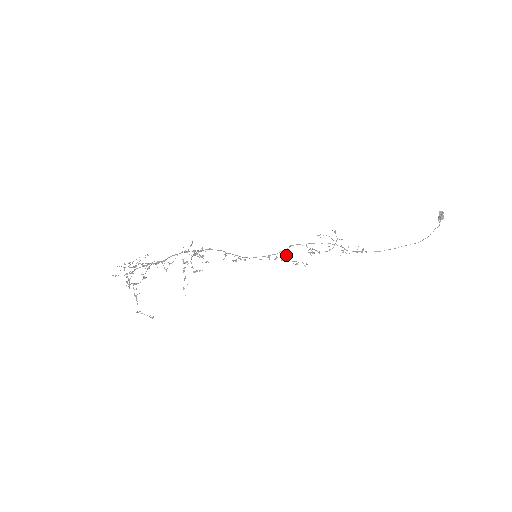
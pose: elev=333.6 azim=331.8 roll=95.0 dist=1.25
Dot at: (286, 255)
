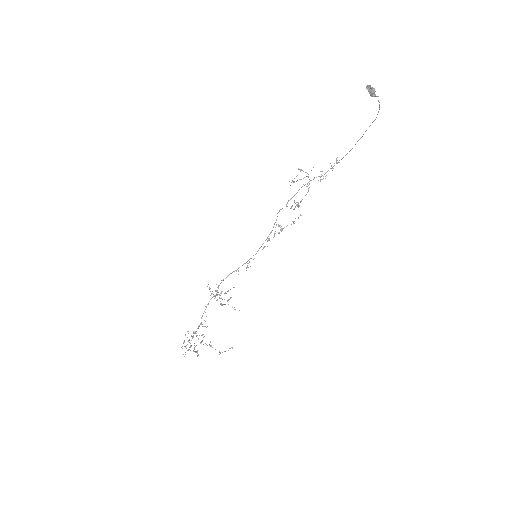
Dot at: (279, 225)
